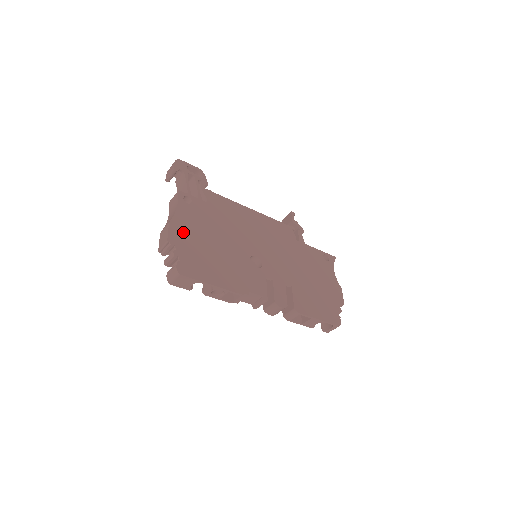
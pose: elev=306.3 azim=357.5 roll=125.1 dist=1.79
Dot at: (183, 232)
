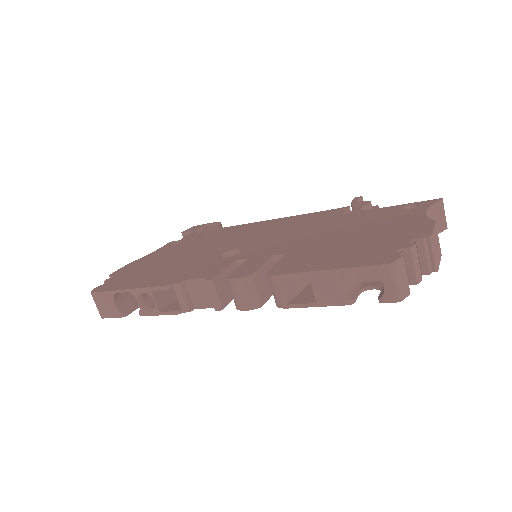
Dot at: (139, 264)
